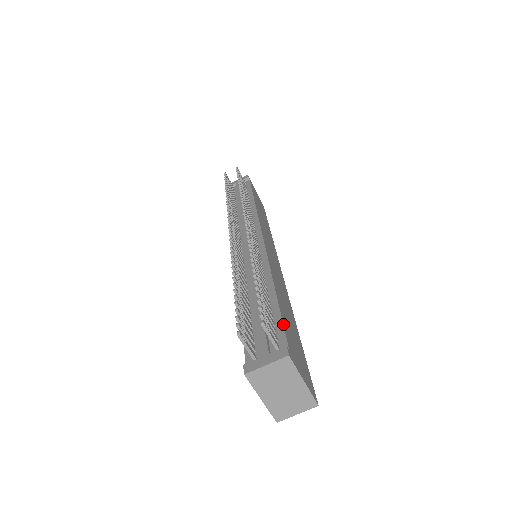
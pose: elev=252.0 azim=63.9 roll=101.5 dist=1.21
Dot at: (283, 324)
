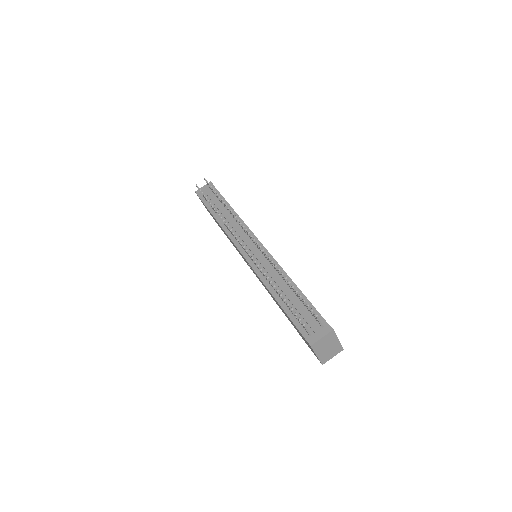
Dot at: occluded
